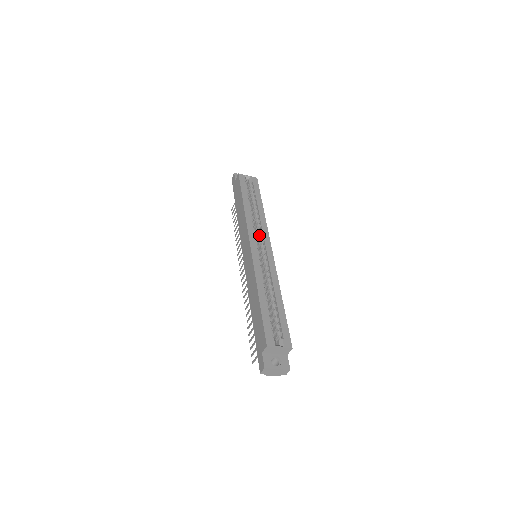
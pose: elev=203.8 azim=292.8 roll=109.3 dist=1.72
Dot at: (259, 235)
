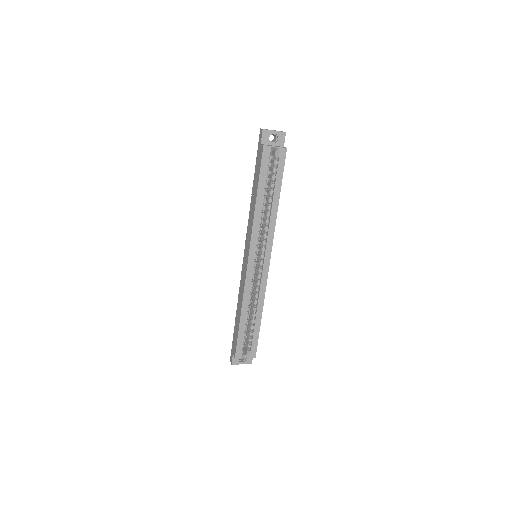
Dot at: (262, 242)
